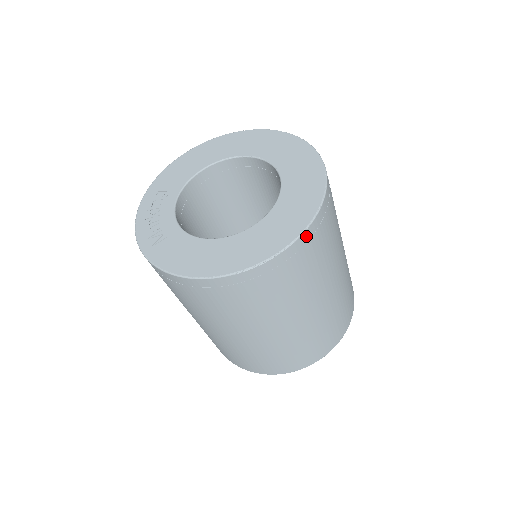
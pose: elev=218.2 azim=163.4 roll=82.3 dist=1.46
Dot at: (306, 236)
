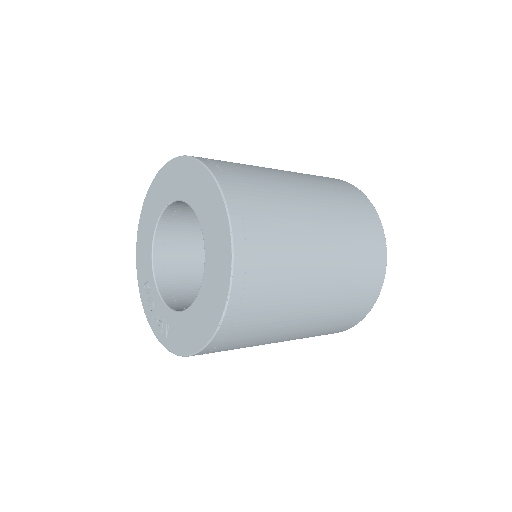
Dot at: (239, 254)
